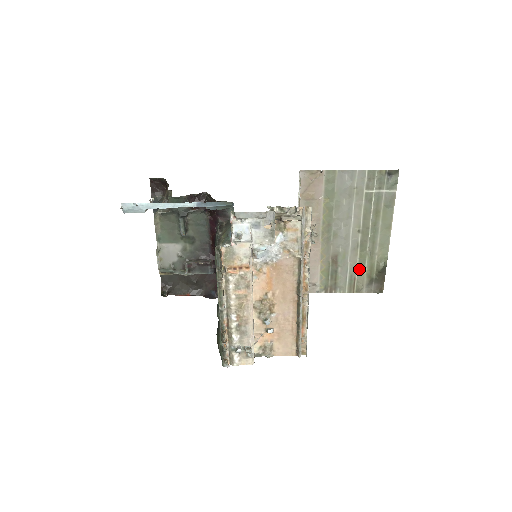
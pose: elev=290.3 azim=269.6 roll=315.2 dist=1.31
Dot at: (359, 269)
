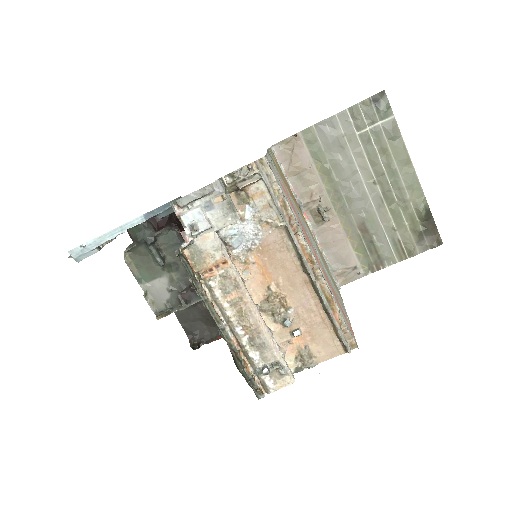
Dot at: (398, 227)
